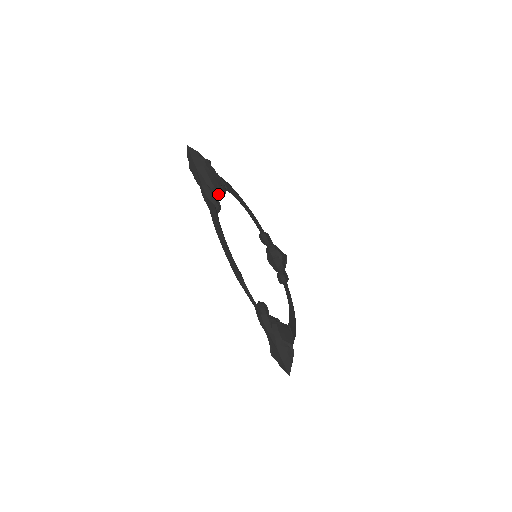
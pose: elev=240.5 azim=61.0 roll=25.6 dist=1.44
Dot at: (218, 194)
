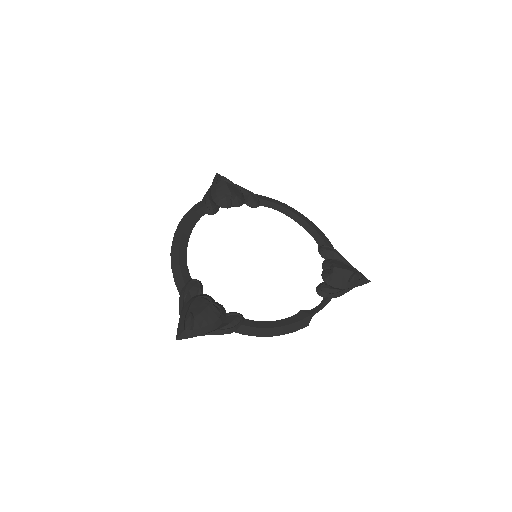
Dot at: (222, 310)
